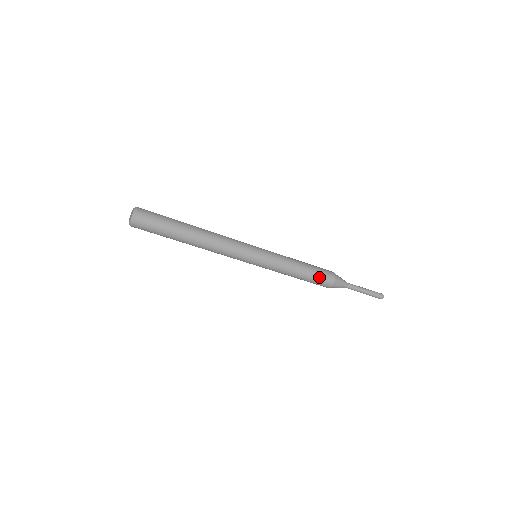
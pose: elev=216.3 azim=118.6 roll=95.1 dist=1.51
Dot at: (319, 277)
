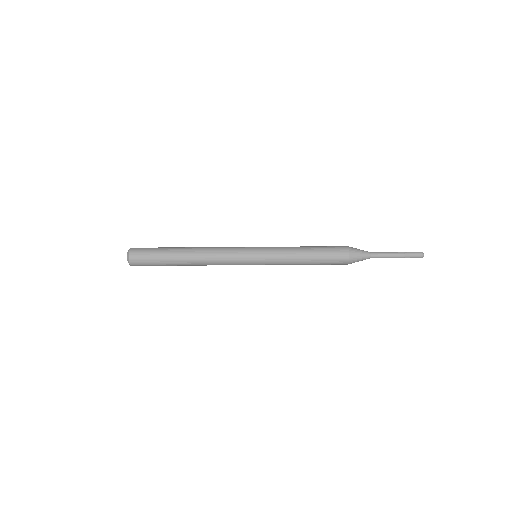
Dot at: (329, 251)
